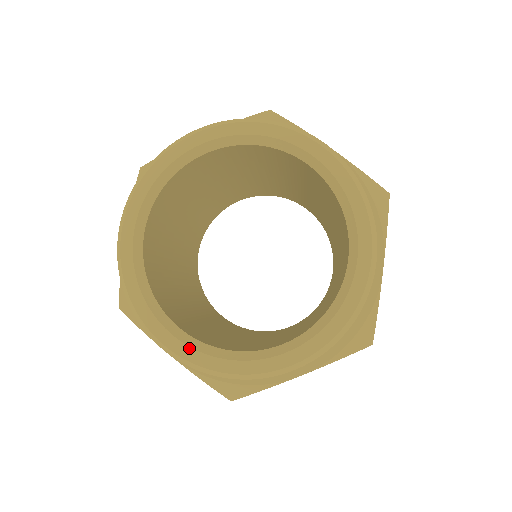
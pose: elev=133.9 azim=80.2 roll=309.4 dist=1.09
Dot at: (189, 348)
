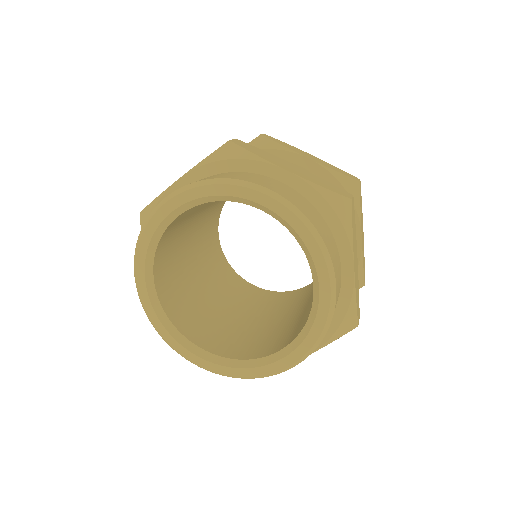
Dot at: (149, 302)
